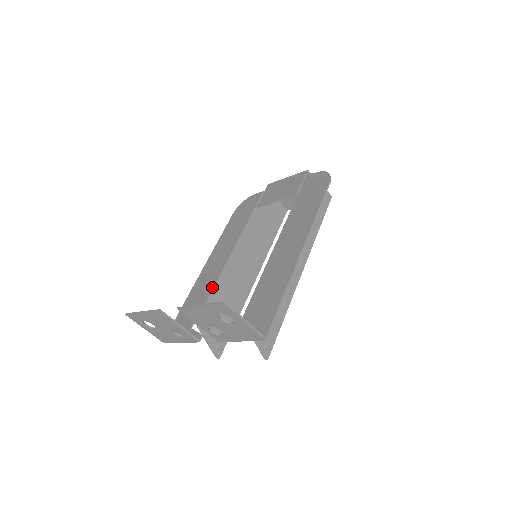
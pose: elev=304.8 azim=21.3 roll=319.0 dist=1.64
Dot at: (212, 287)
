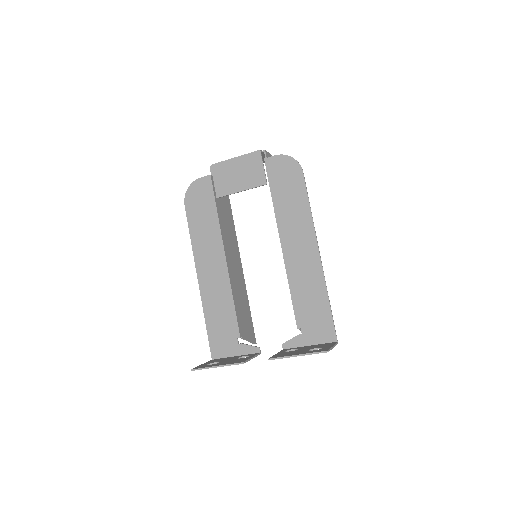
Dot at: (231, 299)
